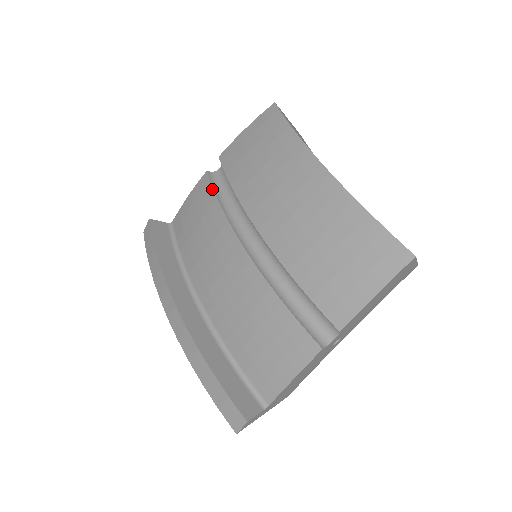
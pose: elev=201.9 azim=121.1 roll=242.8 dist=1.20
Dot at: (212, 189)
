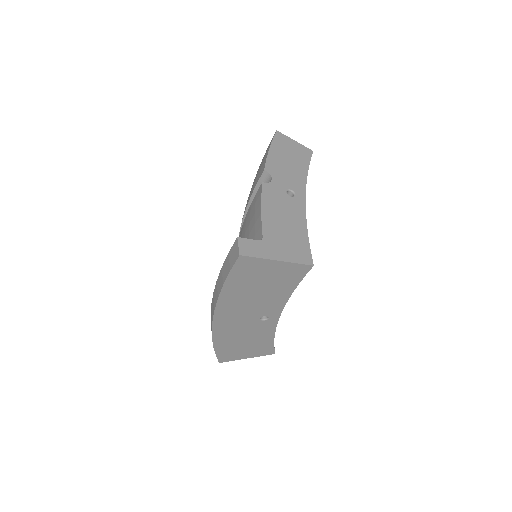
Dot at: occluded
